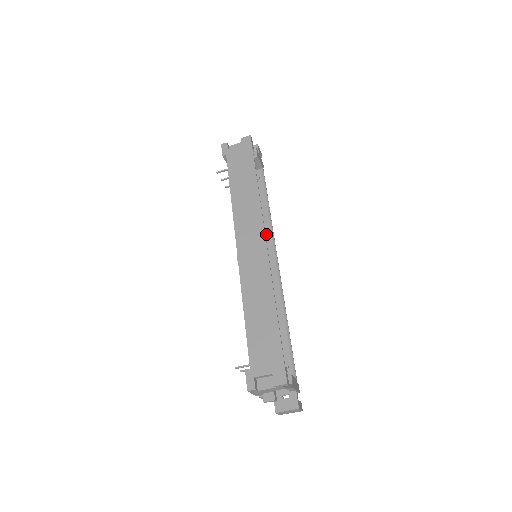
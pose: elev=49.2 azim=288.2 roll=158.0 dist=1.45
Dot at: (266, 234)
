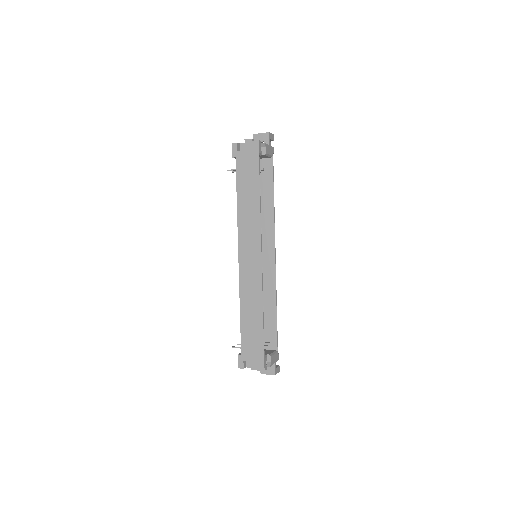
Dot at: (268, 229)
